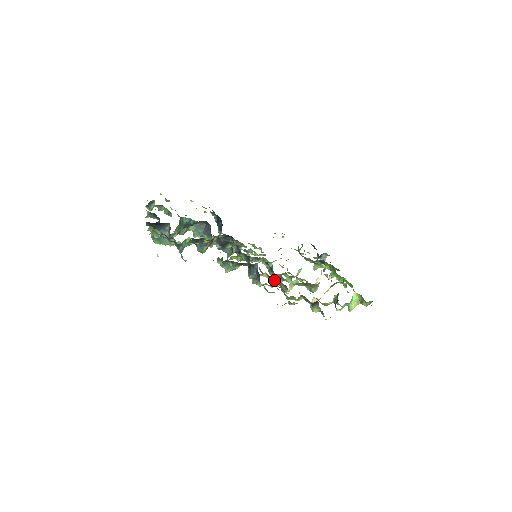
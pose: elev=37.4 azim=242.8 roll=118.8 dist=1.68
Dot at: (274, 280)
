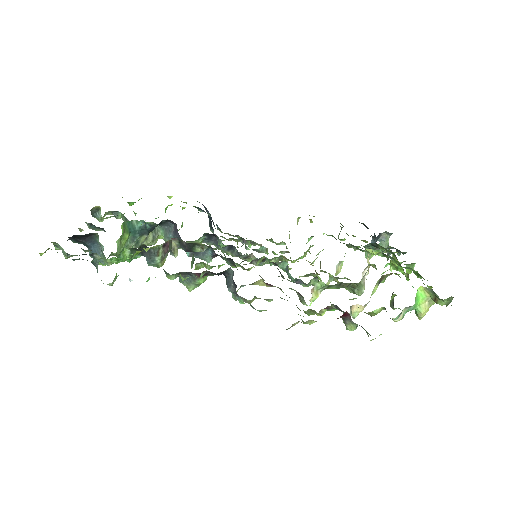
Dot at: (279, 288)
